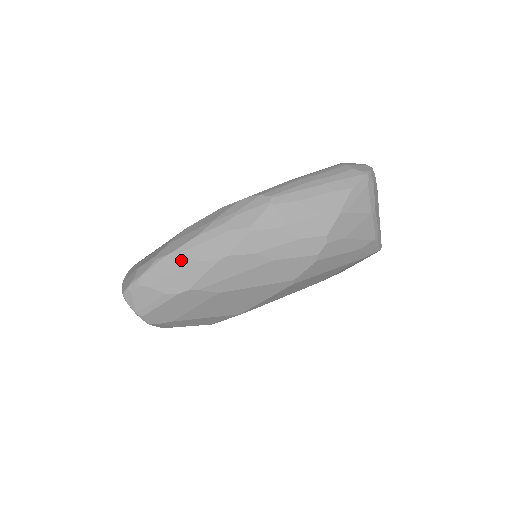
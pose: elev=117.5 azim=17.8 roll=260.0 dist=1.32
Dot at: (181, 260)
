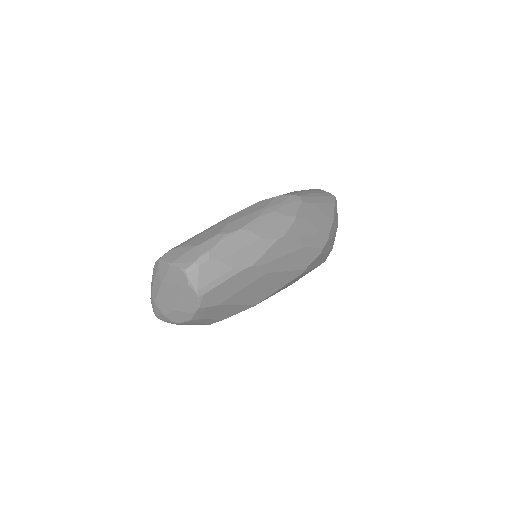
Dot at: (249, 236)
